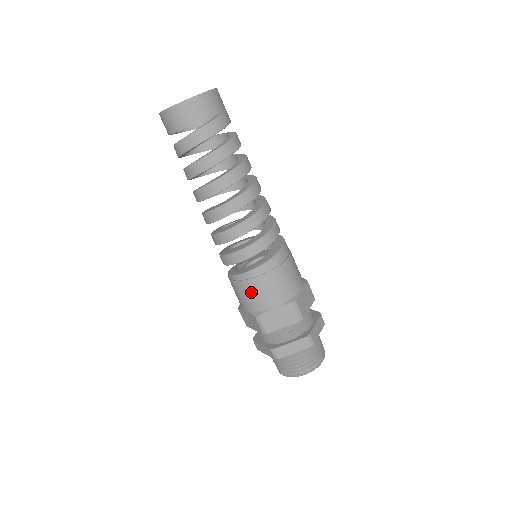
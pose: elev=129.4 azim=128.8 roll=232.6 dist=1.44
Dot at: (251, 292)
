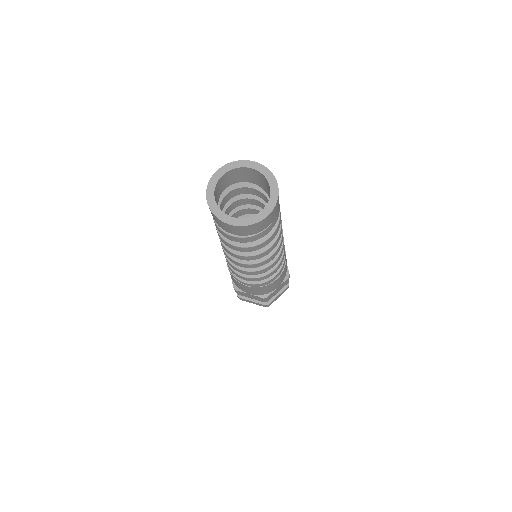
Dot at: (236, 283)
